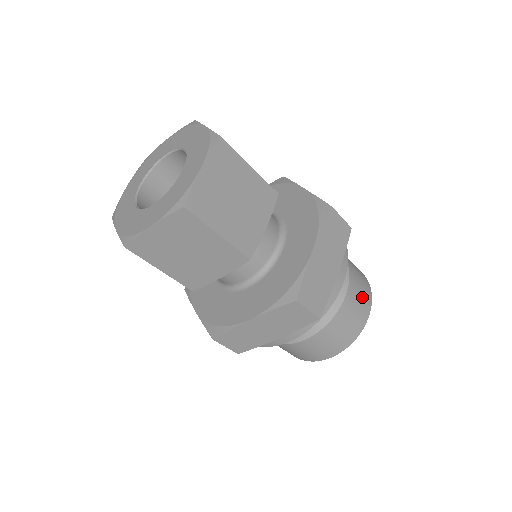
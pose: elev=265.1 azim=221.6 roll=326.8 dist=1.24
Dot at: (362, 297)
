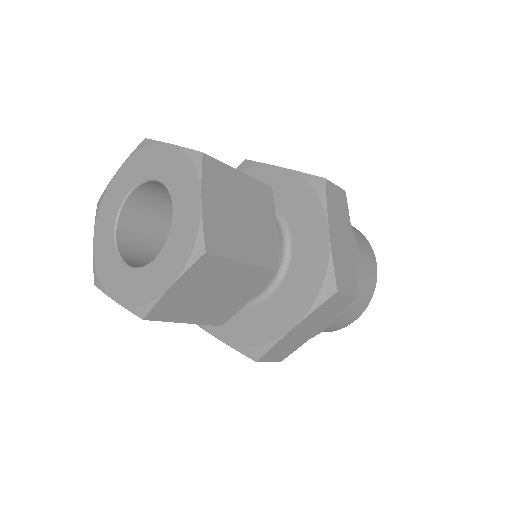
Dot at: (366, 251)
